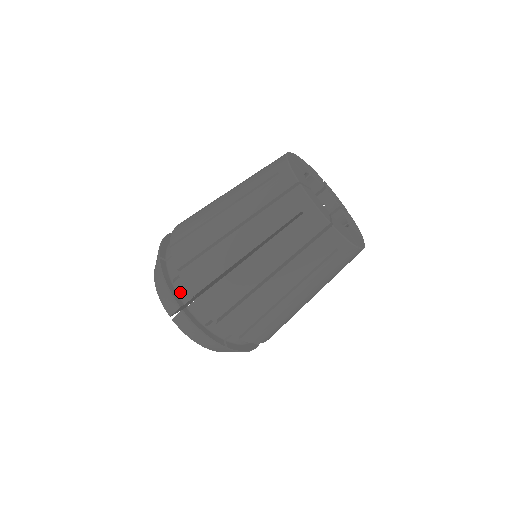
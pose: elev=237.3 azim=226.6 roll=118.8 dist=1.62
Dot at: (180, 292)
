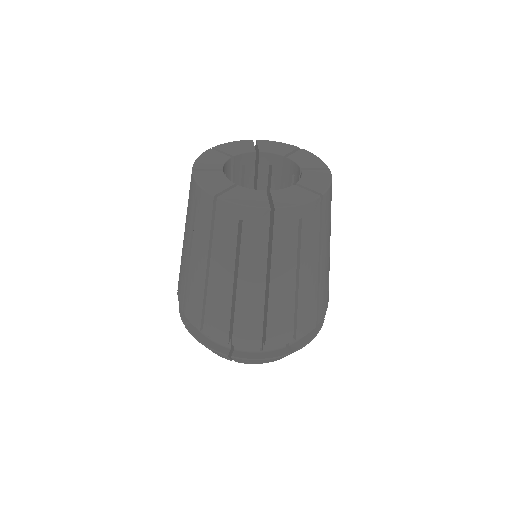
Dot at: (275, 348)
